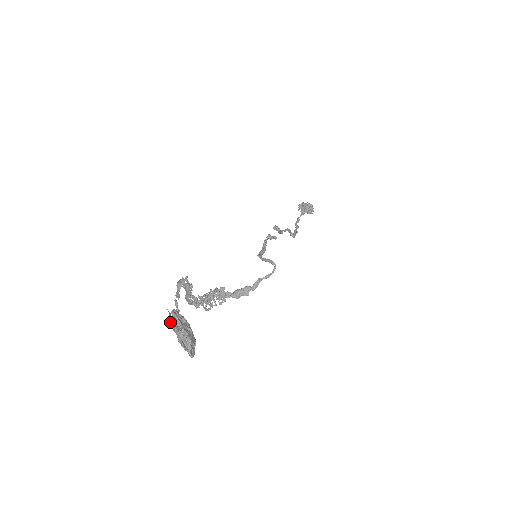
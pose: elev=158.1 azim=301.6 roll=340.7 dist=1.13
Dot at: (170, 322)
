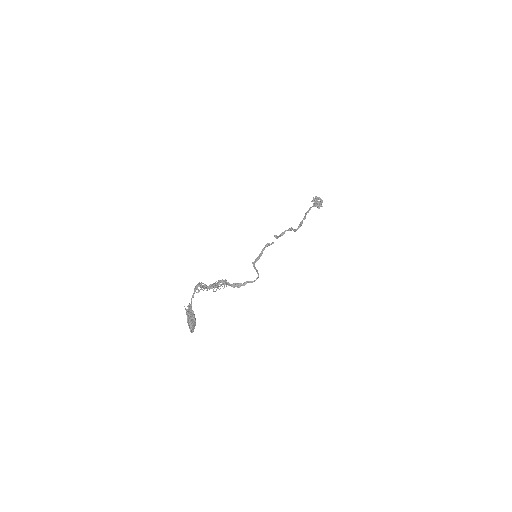
Dot at: (186, 311)
